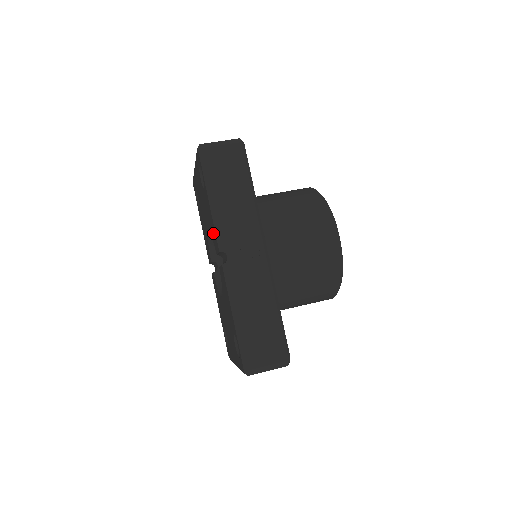
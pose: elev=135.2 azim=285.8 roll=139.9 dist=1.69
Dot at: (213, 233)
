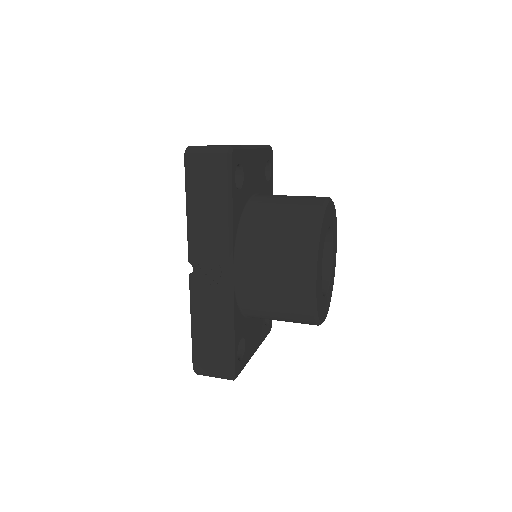
Dot at: occluded
